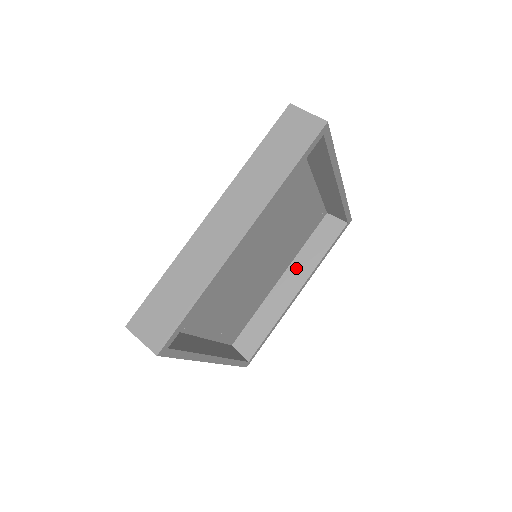
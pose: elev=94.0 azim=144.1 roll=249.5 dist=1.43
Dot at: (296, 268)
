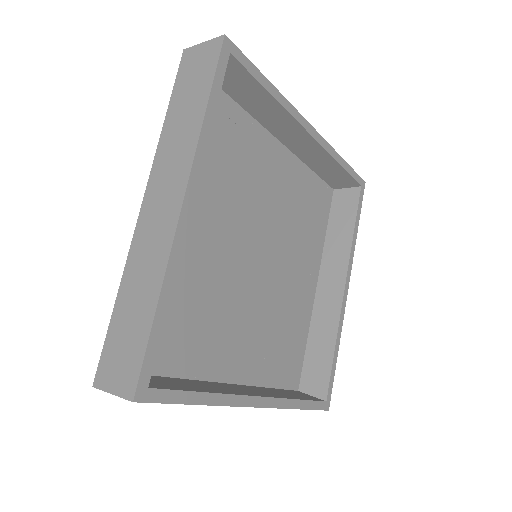
Dot at: (329, 264)
